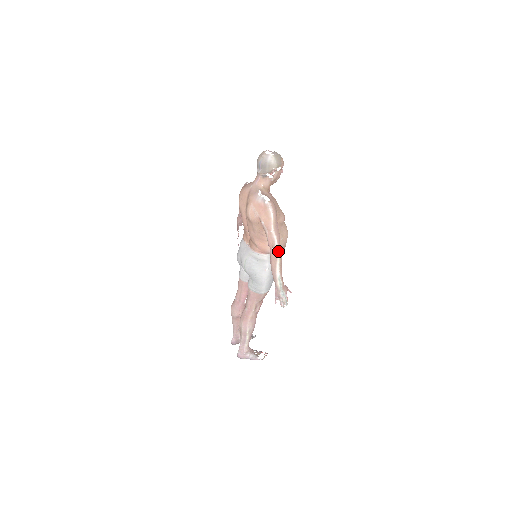
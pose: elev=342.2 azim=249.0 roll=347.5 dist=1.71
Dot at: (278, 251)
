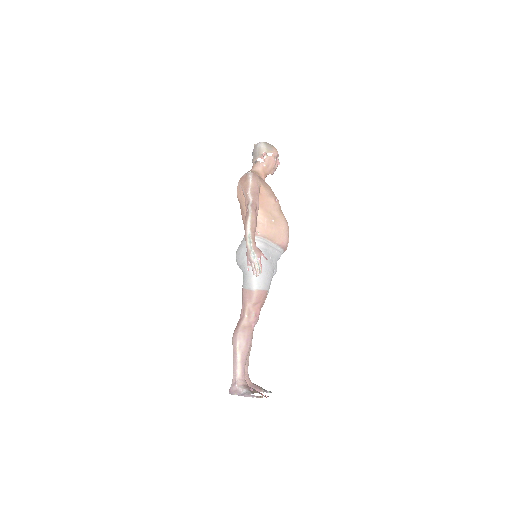
Dot at: (250, 208)
